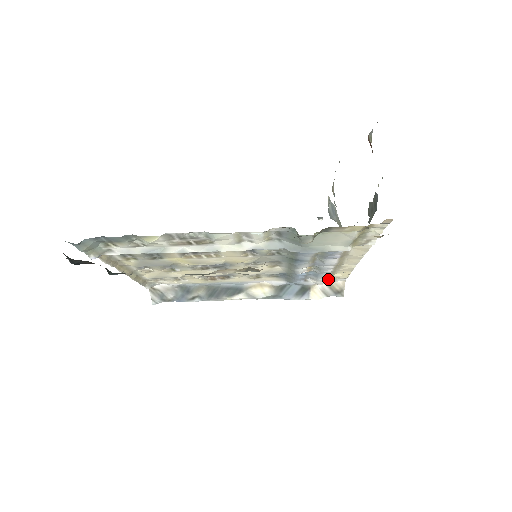
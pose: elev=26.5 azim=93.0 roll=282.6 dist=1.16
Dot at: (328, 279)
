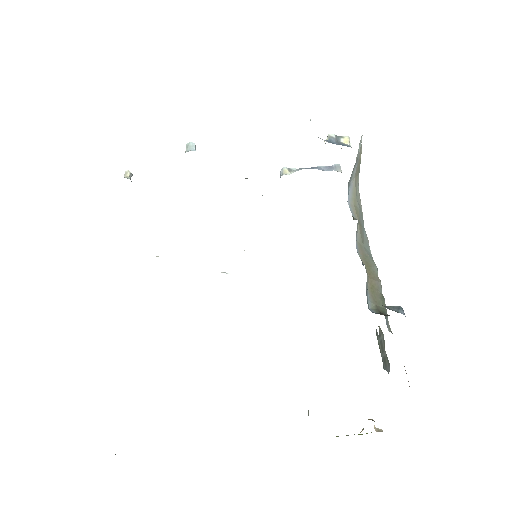
Dot at: occluded
